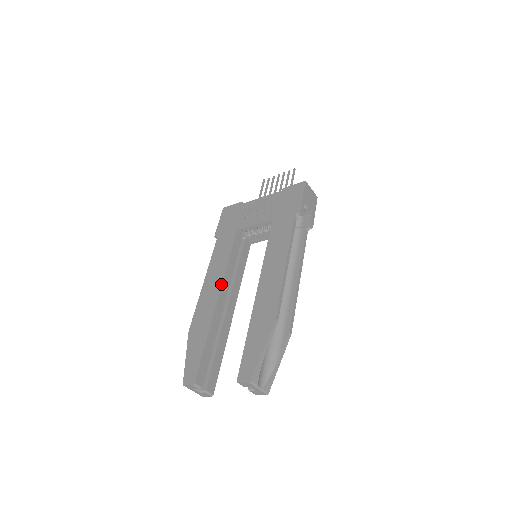
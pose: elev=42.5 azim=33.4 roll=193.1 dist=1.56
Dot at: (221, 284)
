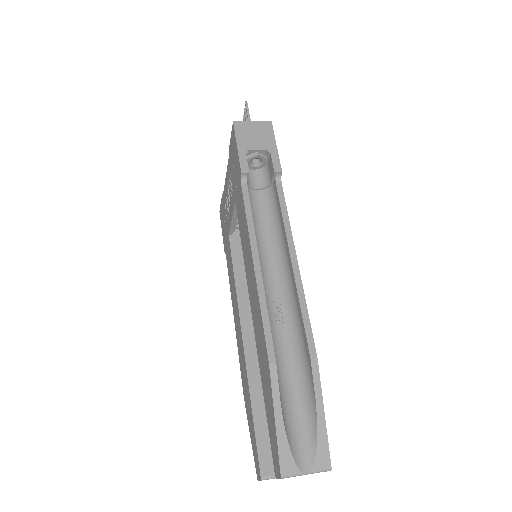
Dot at: (239, 321)
